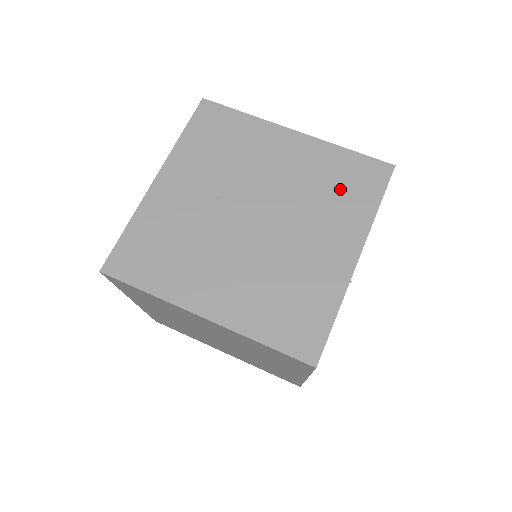
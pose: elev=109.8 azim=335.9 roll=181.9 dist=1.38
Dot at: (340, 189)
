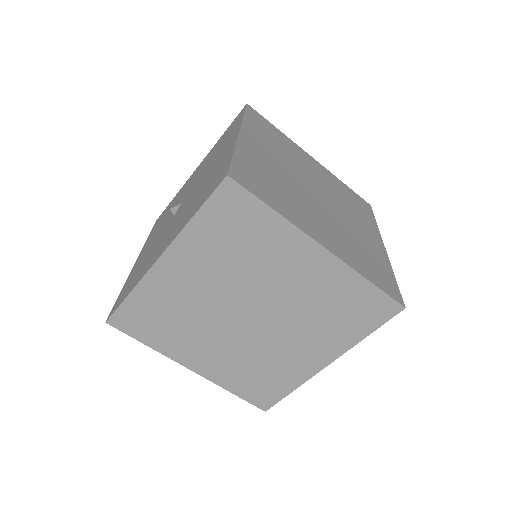
Dot at: (341, 314)
